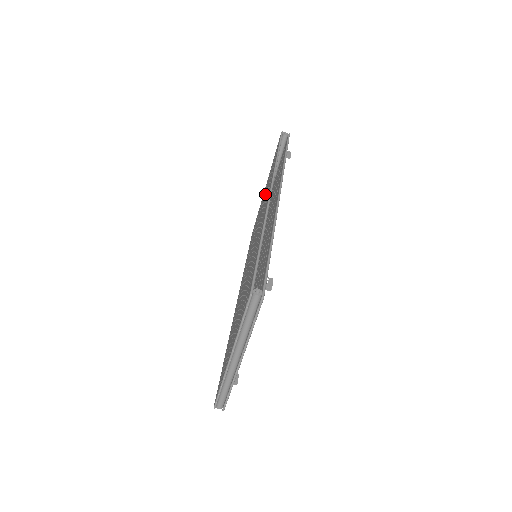
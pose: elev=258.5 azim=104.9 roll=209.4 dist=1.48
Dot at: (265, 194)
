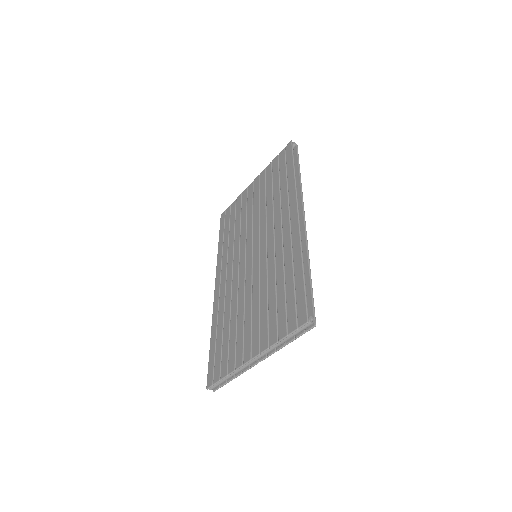
Dot at: (267, 196)
